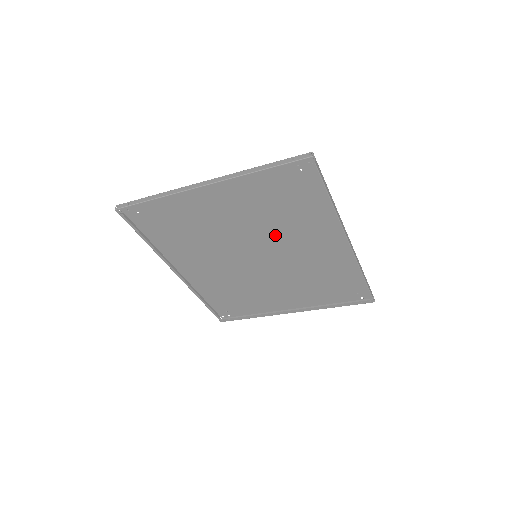
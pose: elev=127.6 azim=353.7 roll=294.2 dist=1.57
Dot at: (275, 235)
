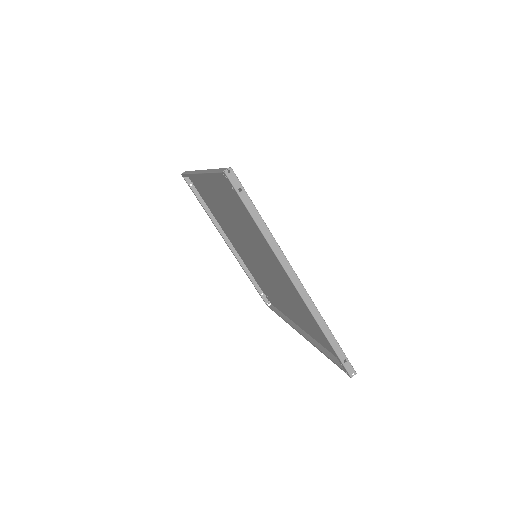
Dot at: (281, 286)
